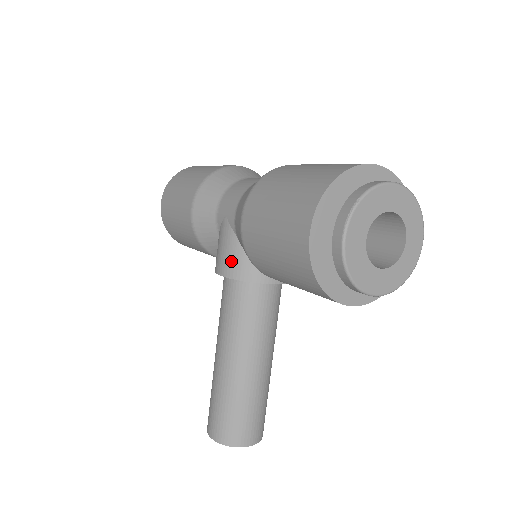
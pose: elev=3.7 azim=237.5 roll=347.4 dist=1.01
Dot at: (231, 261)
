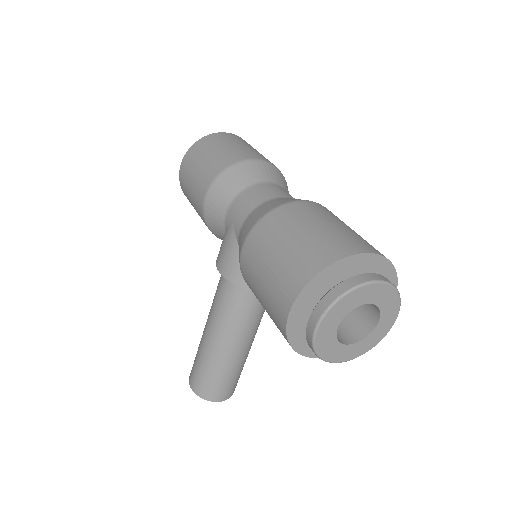
Dot at: (230, 265)
